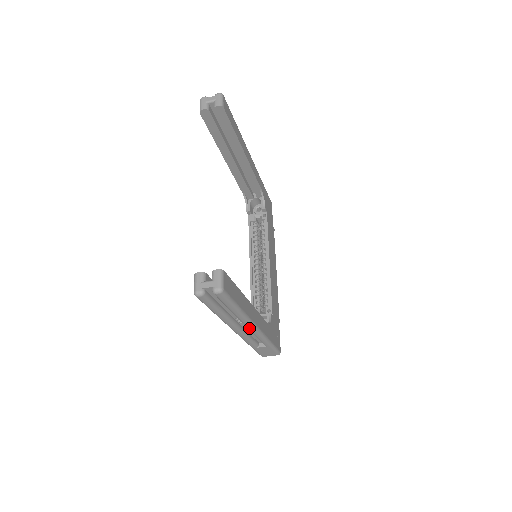
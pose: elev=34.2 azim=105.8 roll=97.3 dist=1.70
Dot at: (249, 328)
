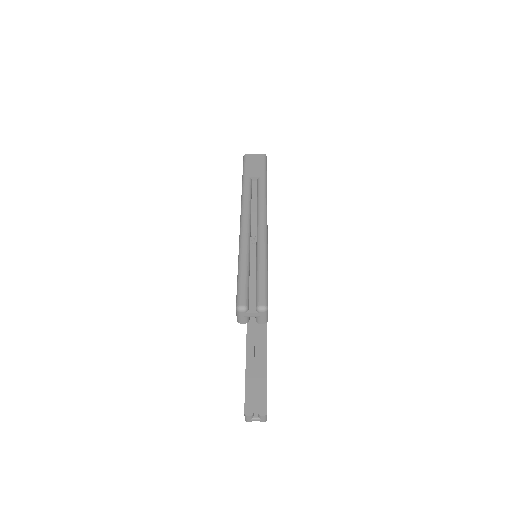
Dot at: occluded
